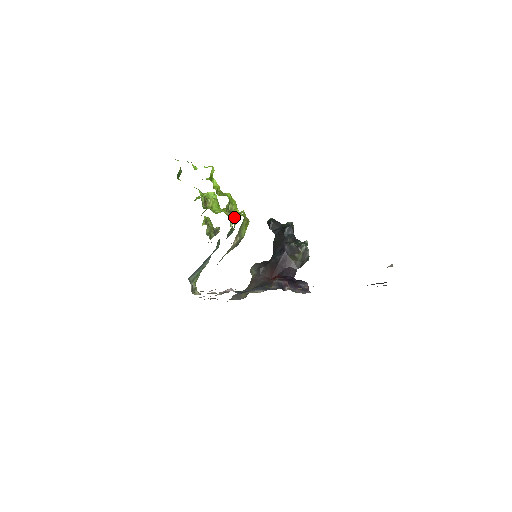
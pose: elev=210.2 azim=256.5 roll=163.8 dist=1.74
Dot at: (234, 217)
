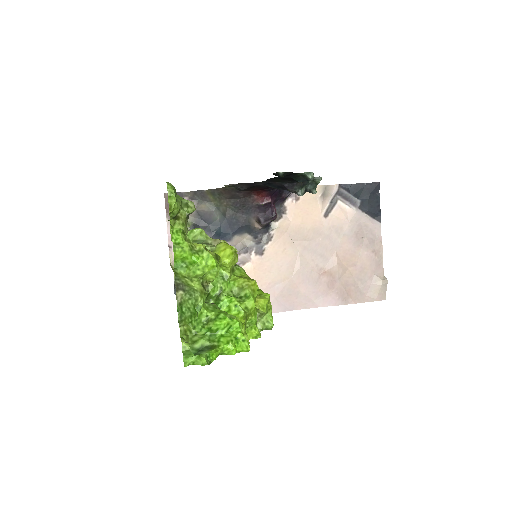
Dot at: occluded
